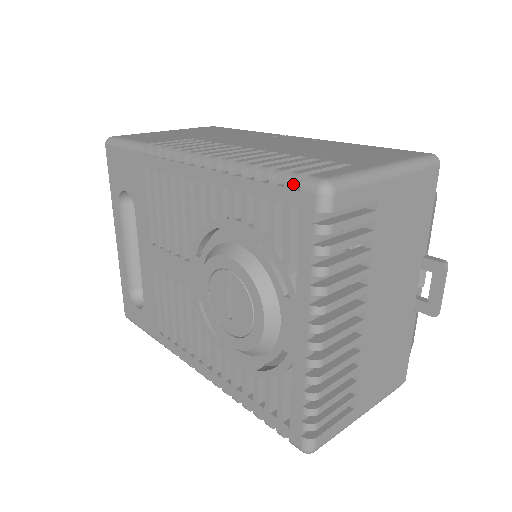
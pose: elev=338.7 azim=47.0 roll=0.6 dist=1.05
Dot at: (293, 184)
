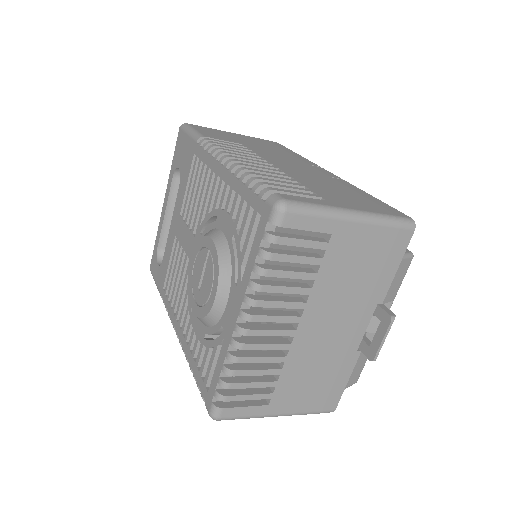
Dot at: (264, 196)
